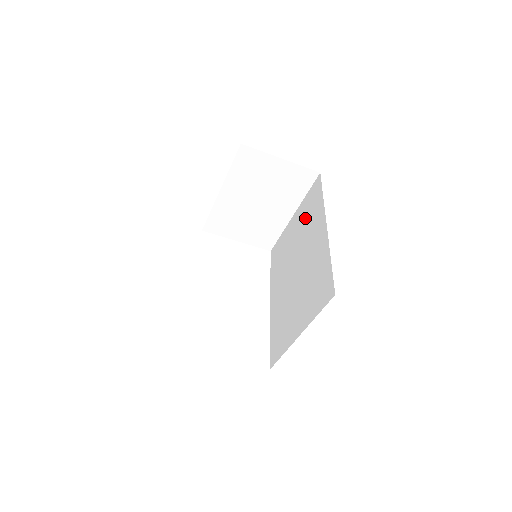
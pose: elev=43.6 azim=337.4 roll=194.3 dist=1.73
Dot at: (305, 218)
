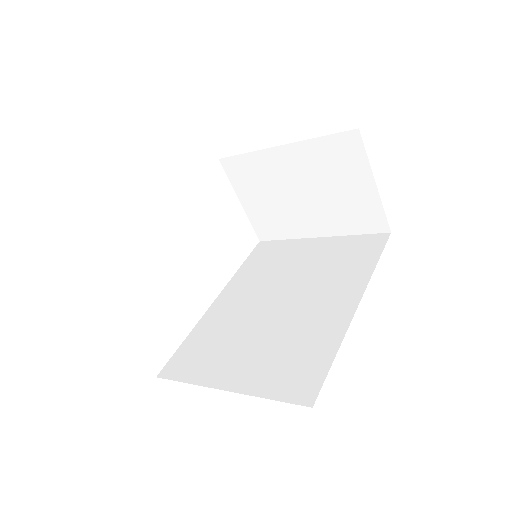
Dot at: (333, 260)
